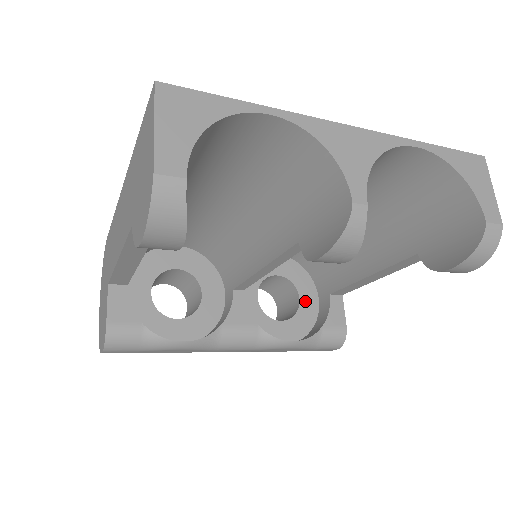
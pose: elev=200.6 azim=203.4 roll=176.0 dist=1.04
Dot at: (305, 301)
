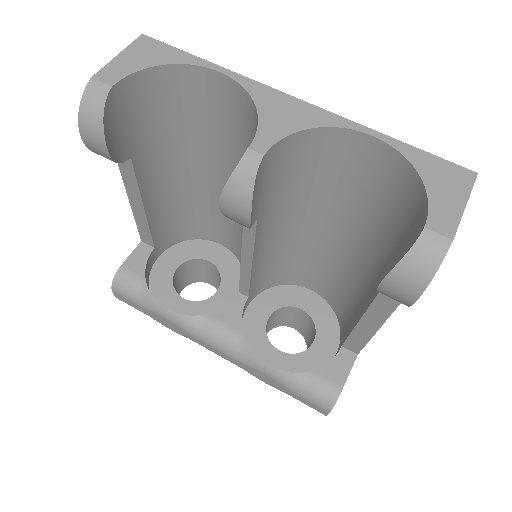
Dot at: (319, 347)
